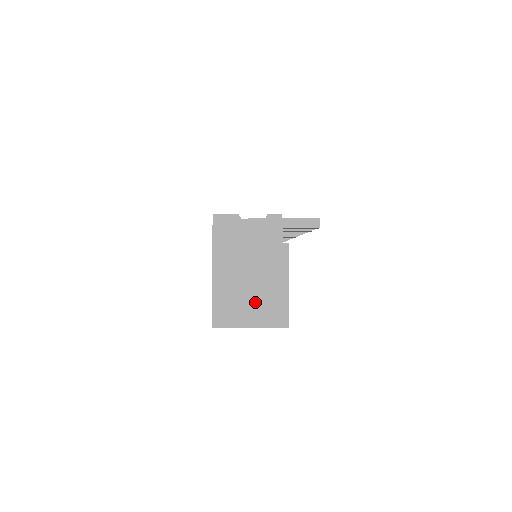
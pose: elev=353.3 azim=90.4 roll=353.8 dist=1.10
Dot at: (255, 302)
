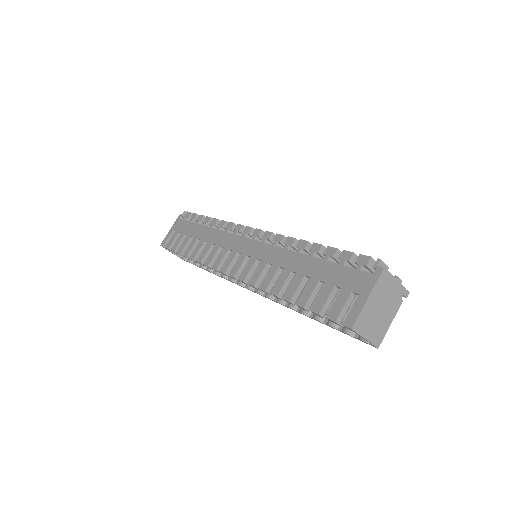
Dot at: (375, 325)
